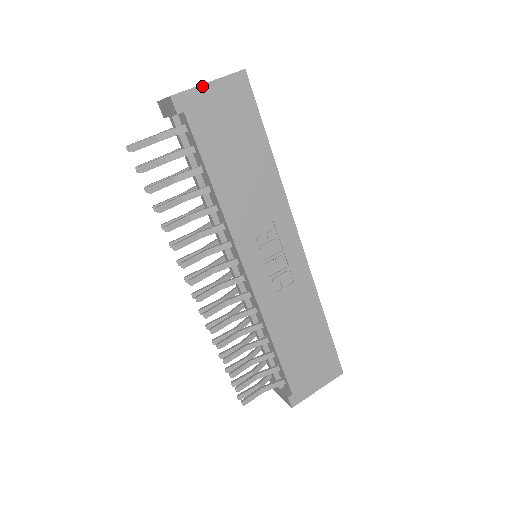
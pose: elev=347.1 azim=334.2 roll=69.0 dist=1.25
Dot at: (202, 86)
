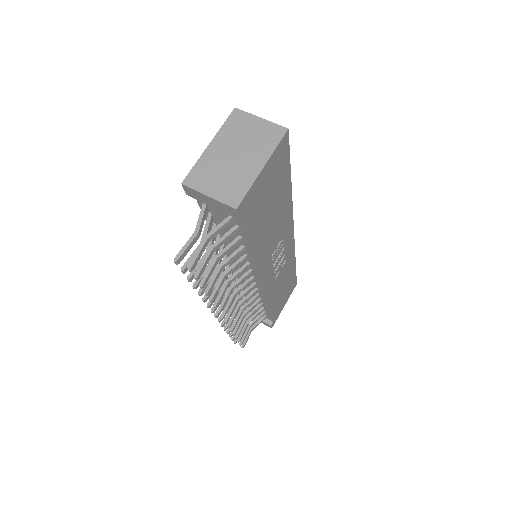
Dot at: (258, 176)
